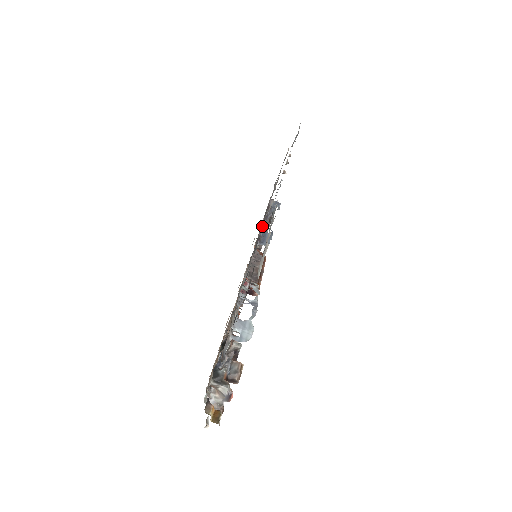
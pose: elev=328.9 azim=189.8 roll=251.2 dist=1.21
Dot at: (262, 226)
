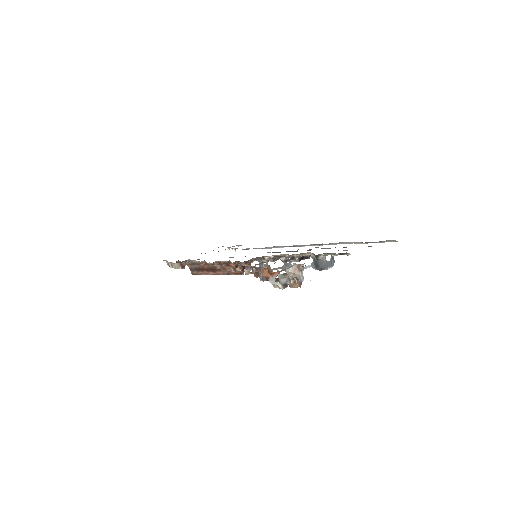
Dot at: occluded
